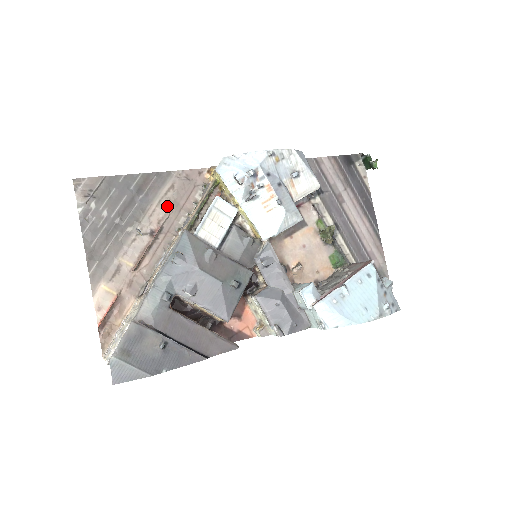
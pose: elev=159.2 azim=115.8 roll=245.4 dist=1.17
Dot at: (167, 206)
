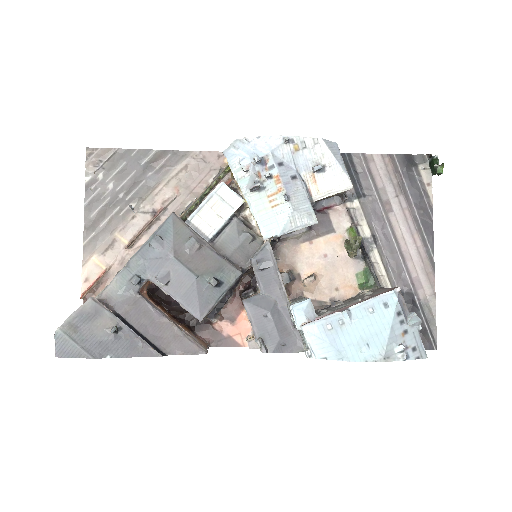
Dot at: (176, 187)
